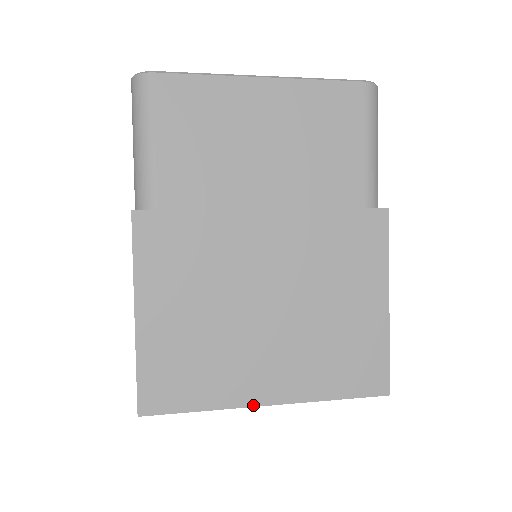
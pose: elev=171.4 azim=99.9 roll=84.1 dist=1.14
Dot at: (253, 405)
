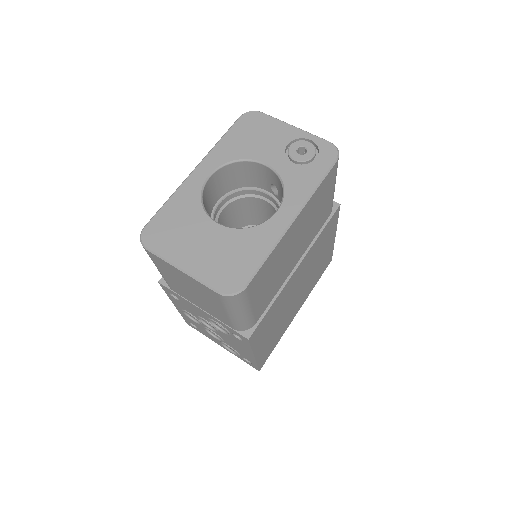
Dot at: occluded
